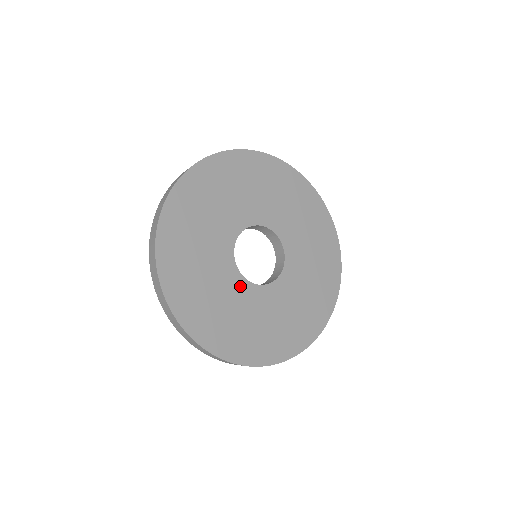
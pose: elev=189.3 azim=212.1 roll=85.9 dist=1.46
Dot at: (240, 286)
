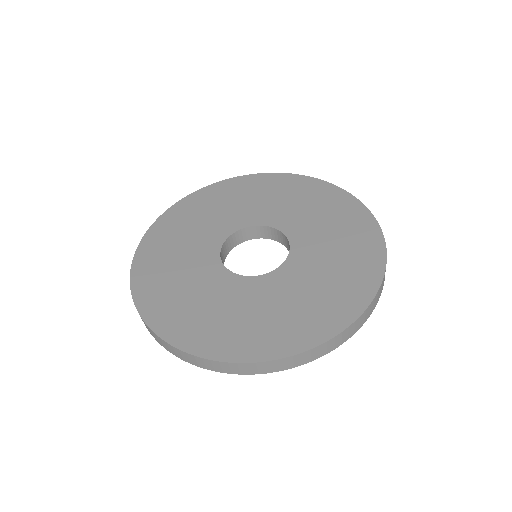
Dot at: (275, 280)
